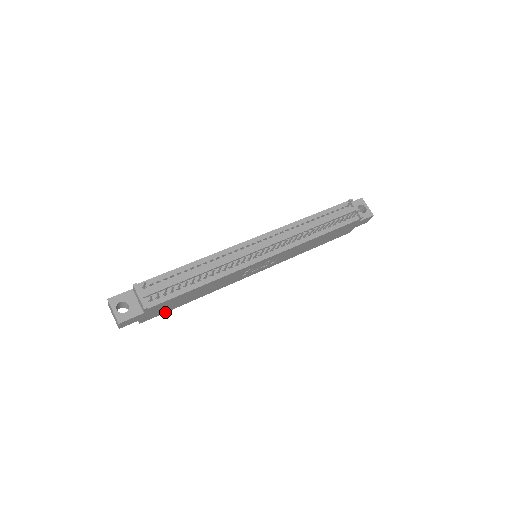
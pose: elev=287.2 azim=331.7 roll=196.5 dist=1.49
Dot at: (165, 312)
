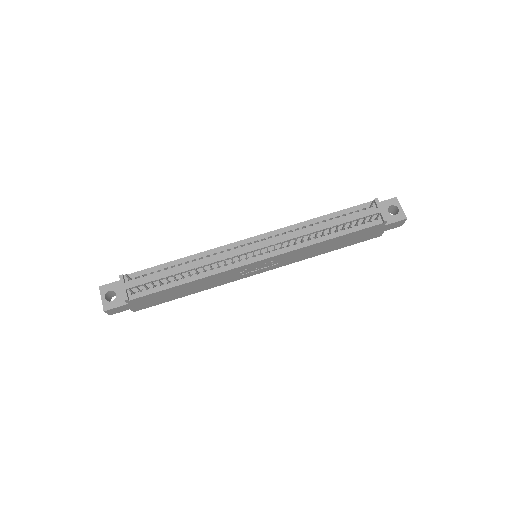
Dot at: occluded
